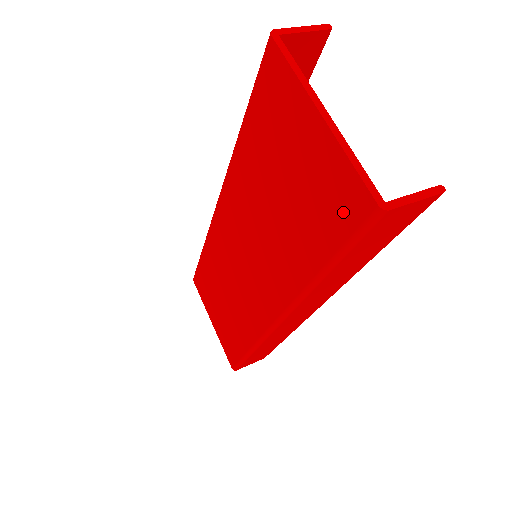
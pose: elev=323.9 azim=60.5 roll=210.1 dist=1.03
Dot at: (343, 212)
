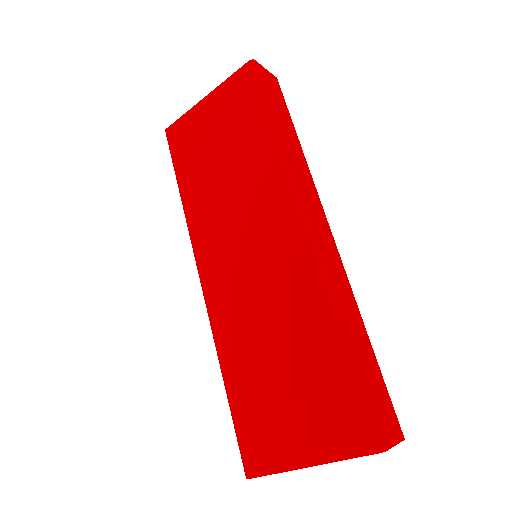
Dot at: (245, 90)
